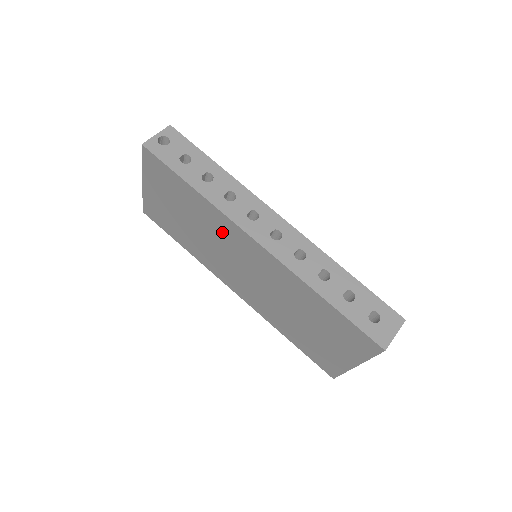
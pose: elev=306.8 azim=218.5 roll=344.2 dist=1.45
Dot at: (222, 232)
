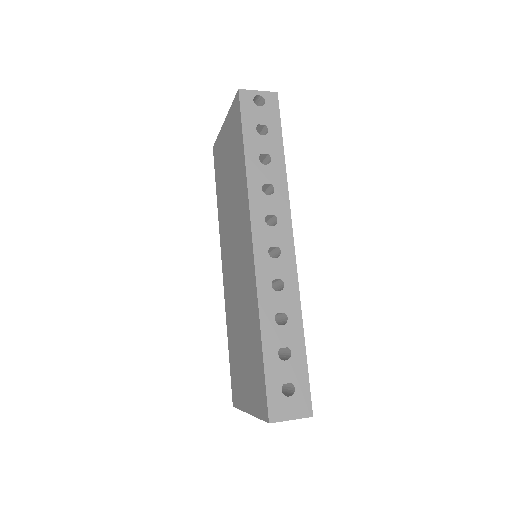
Dot at: (240, 213)
